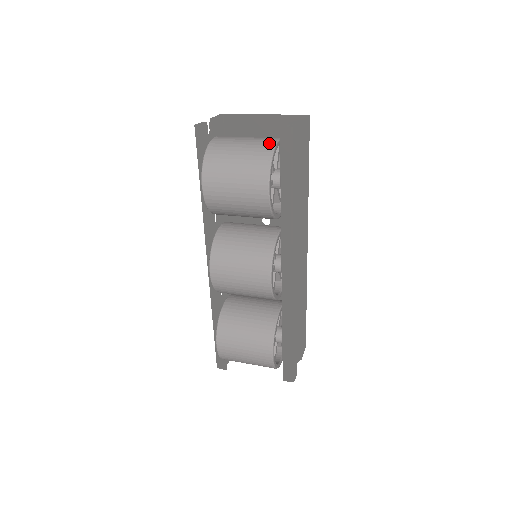
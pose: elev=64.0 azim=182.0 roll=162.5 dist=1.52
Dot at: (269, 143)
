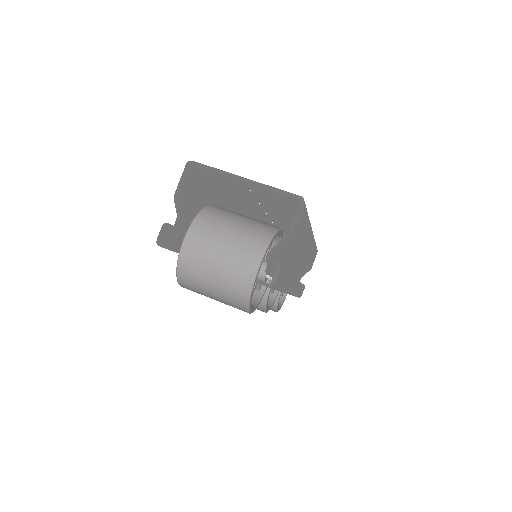
Dot at: (246, 279)
